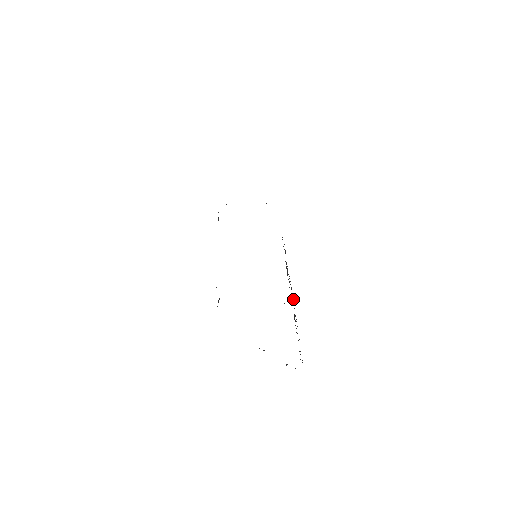
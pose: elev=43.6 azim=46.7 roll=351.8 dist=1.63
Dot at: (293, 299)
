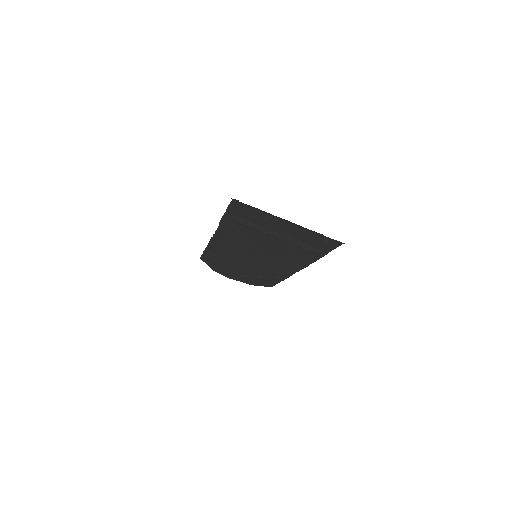
Dot at: occluded
